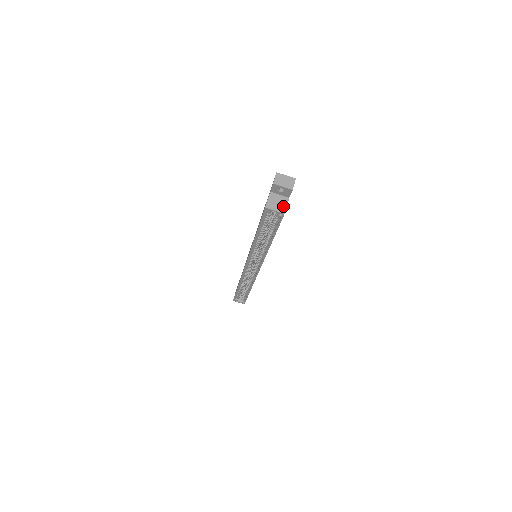
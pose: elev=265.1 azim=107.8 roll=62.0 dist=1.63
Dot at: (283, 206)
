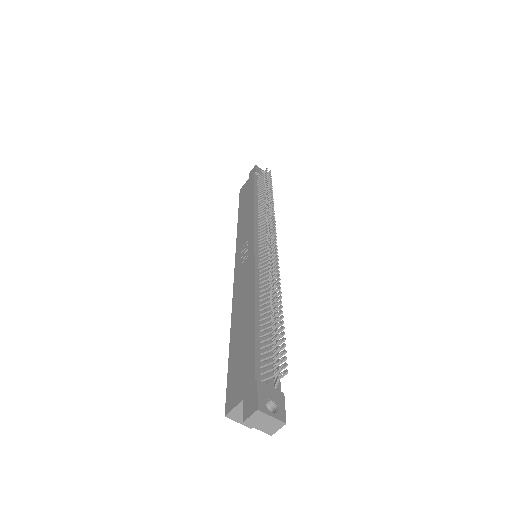
Dot at: occluded
